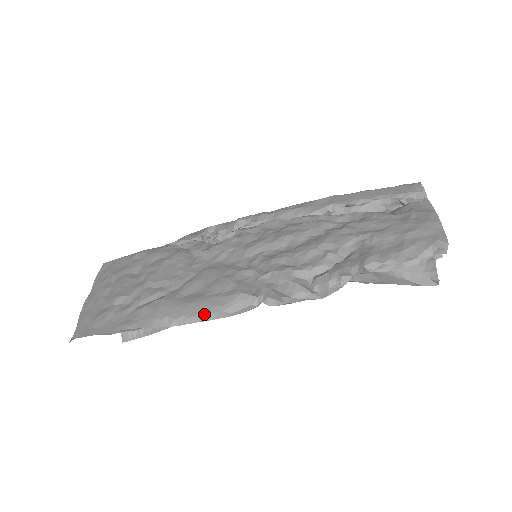
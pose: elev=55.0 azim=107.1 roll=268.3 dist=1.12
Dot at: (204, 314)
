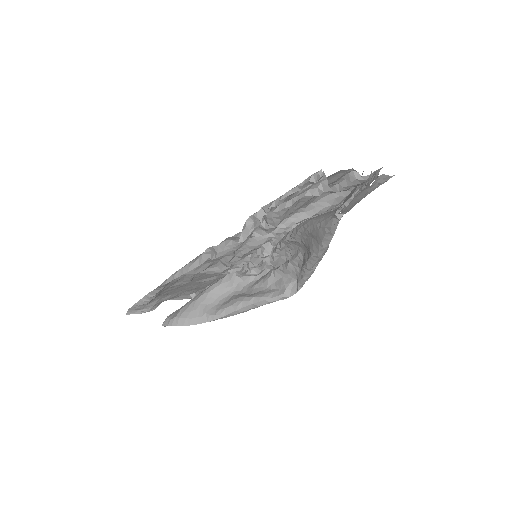
Dot at: (176, 272)
